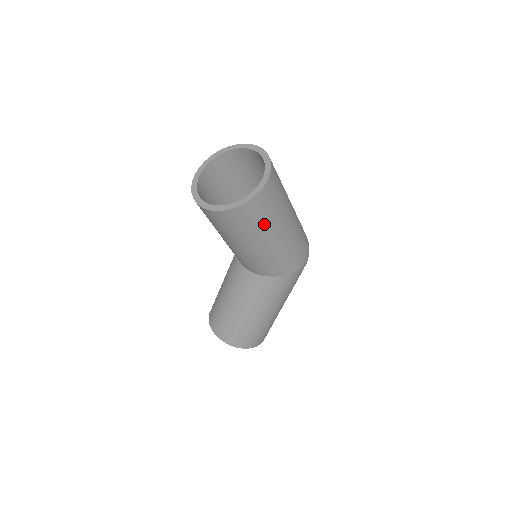
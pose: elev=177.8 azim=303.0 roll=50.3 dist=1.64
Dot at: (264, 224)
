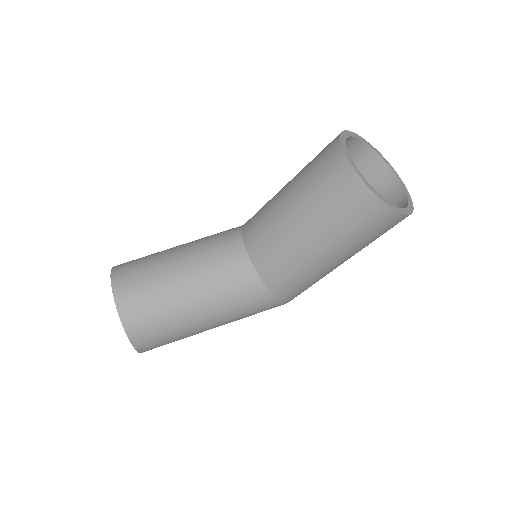
Dot at: (364, 243)
